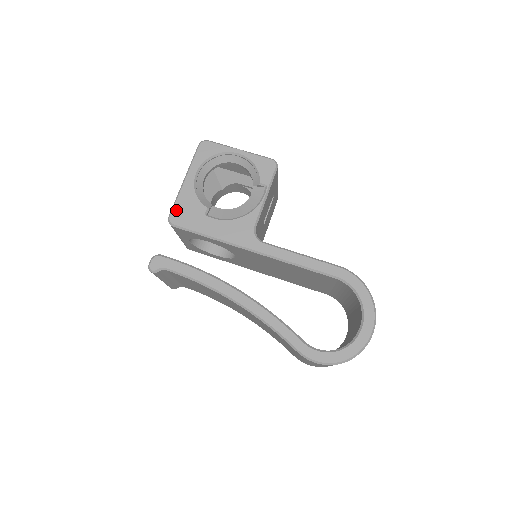
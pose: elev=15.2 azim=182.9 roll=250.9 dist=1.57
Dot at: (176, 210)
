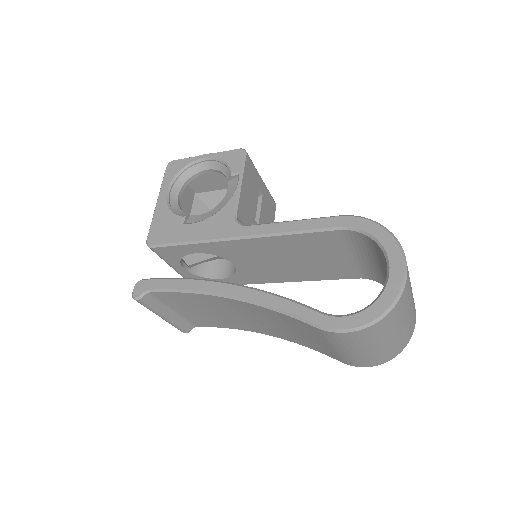
Dot at: (152, 231)
